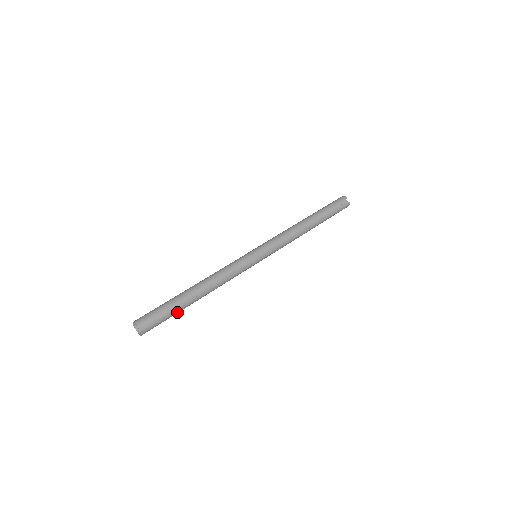
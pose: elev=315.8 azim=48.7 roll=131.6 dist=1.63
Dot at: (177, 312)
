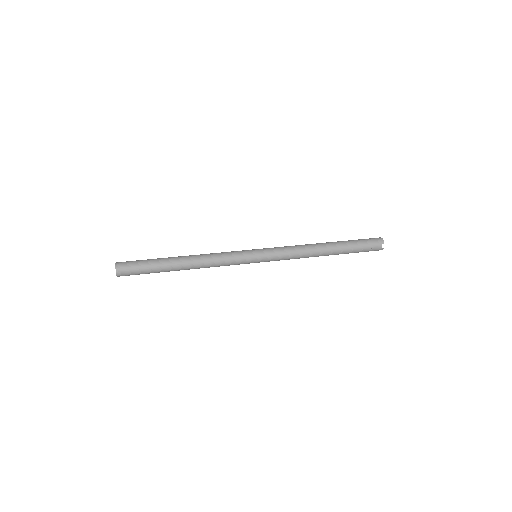
Dot at: (156, 272)
